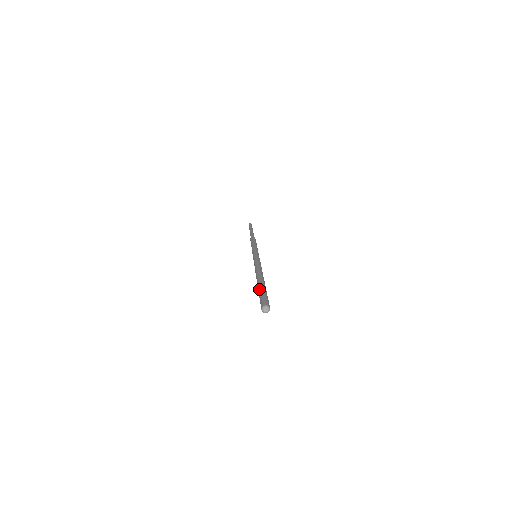
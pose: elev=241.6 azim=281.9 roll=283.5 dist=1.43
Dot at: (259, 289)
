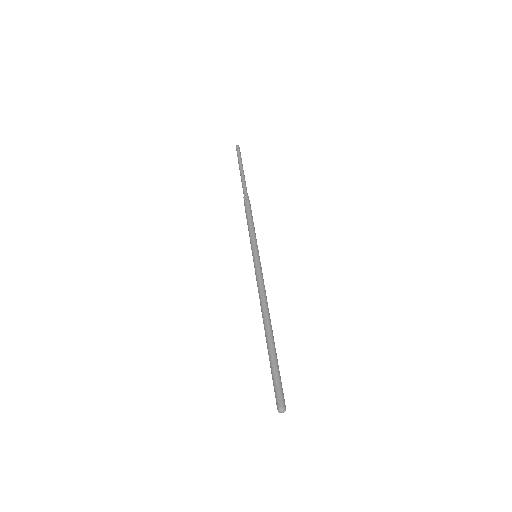
Dot at: (270, 362)
